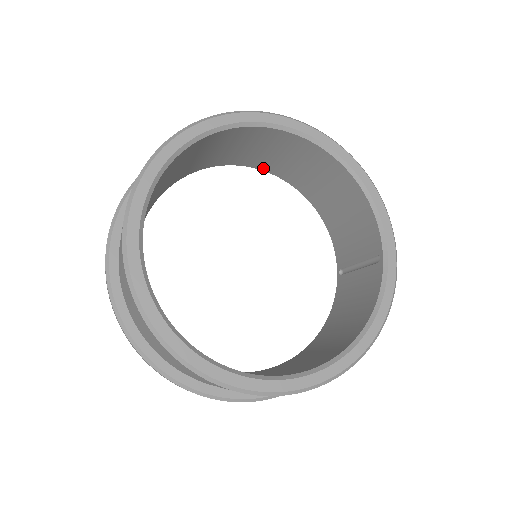
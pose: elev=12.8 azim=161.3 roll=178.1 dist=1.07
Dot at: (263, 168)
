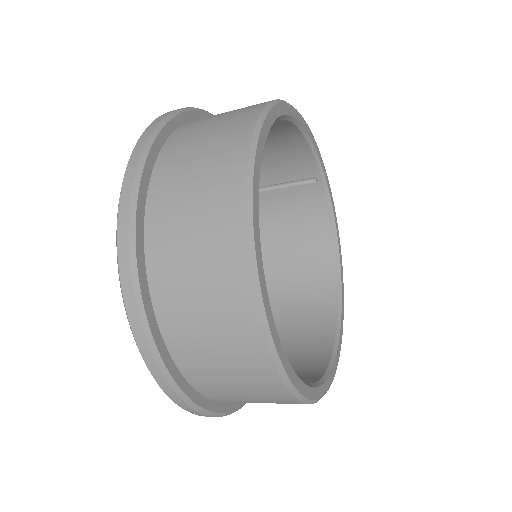
Dot at: occluded
